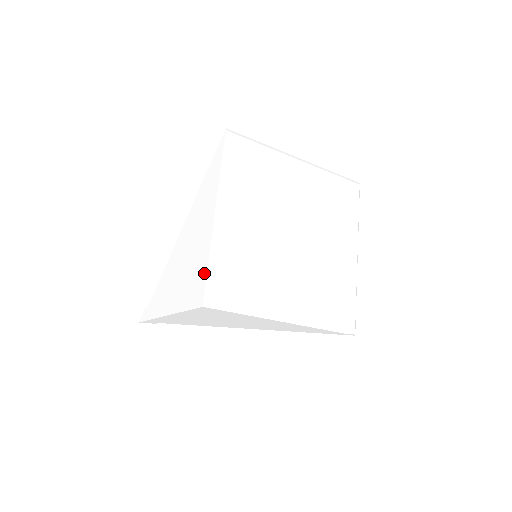
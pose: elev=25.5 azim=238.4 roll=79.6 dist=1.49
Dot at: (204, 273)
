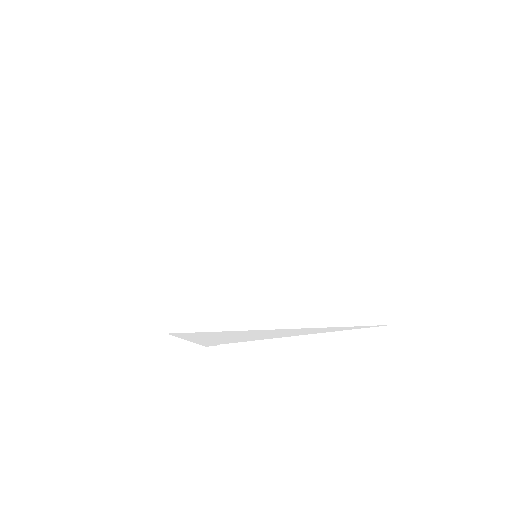
Dot at: (168, 296)
